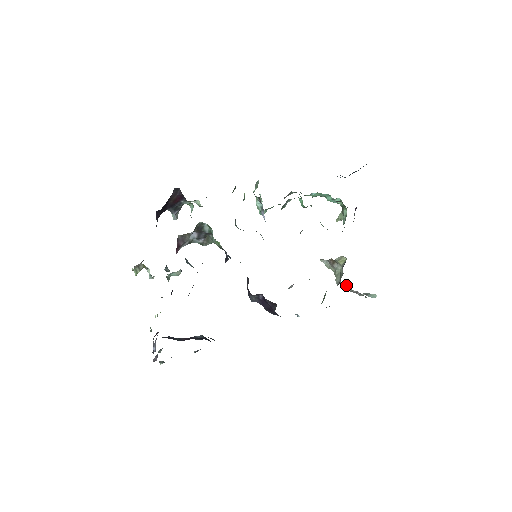
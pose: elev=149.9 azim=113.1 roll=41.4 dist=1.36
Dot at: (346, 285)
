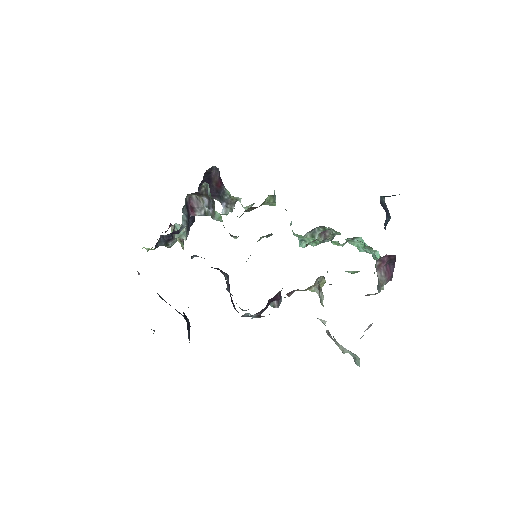
Dot at: occluded
